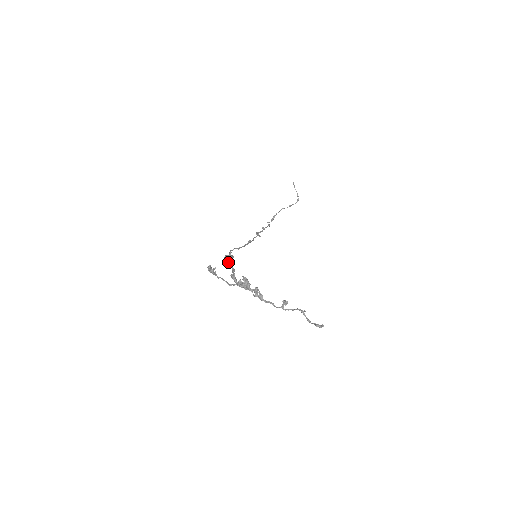
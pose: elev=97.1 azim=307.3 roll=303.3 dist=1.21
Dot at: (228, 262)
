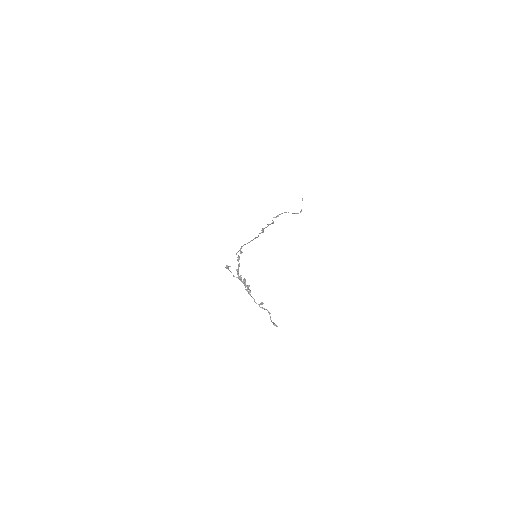
Dot at: (238, 259)
